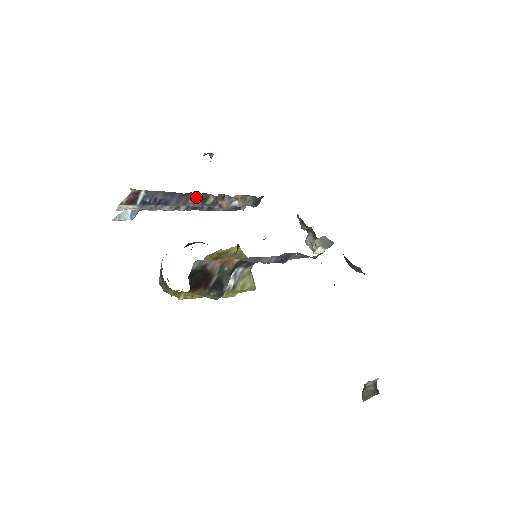
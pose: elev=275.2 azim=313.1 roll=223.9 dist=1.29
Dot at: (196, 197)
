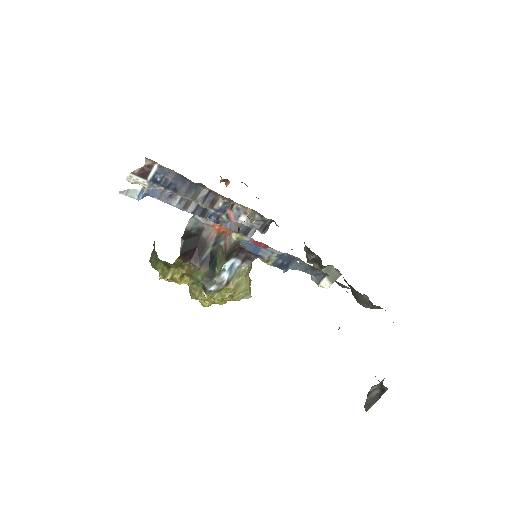
Dot at: (205, 195)
